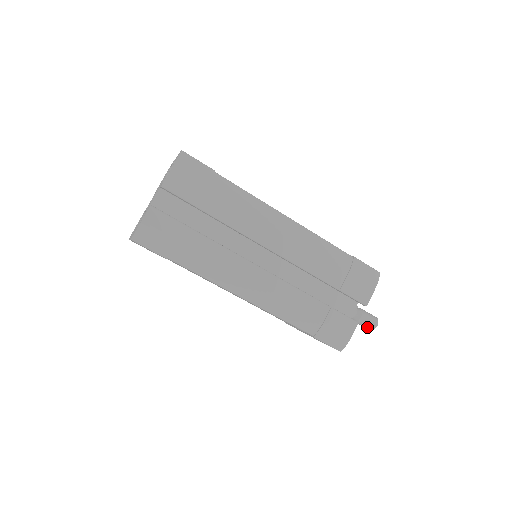
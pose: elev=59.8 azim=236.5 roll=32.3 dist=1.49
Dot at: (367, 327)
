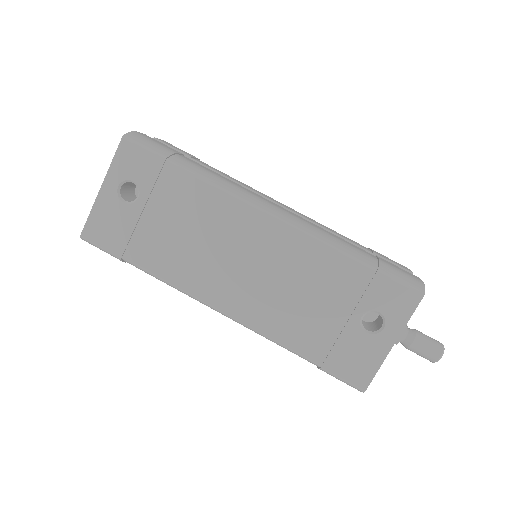
Dot at: (433, 347)
